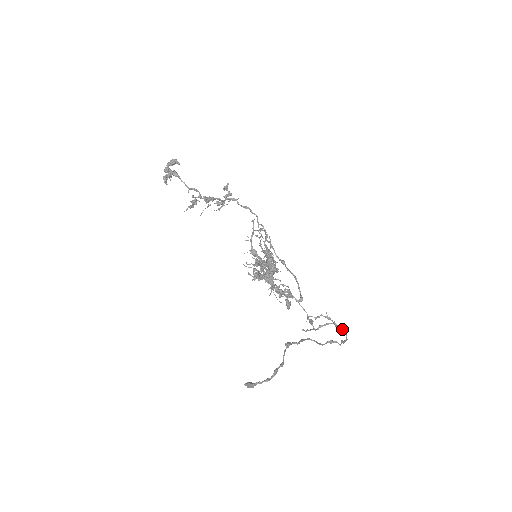
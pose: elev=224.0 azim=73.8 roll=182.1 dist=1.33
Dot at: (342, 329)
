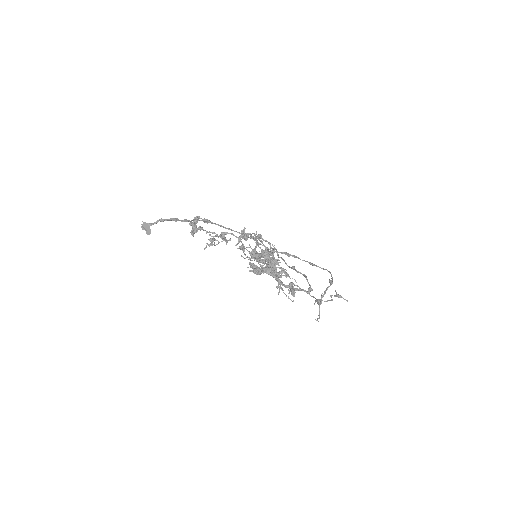
Dot at: (331, 276)
